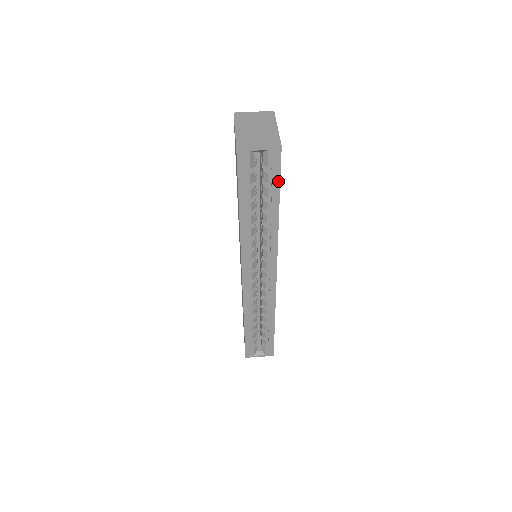
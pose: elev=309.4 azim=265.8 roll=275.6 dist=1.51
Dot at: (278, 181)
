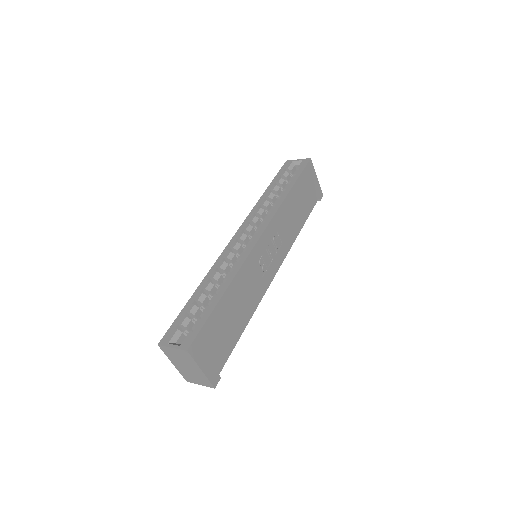
Dot at: (300, 173)
